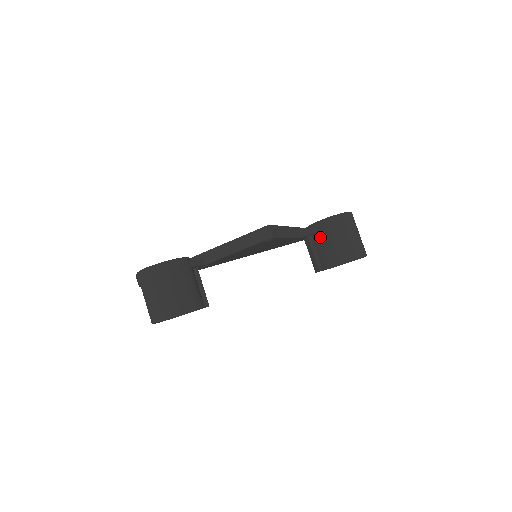
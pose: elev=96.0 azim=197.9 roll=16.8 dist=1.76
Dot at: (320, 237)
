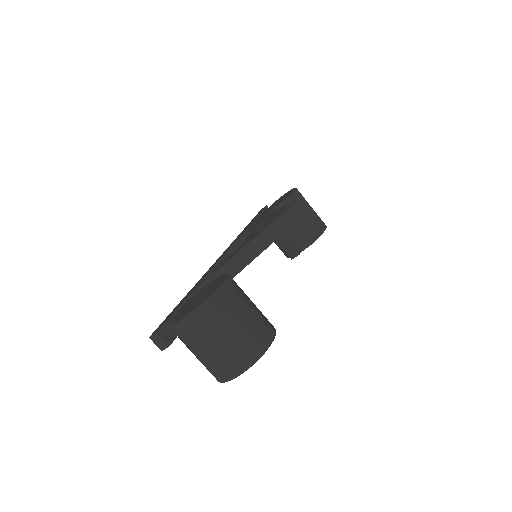
Dot at: occluded
